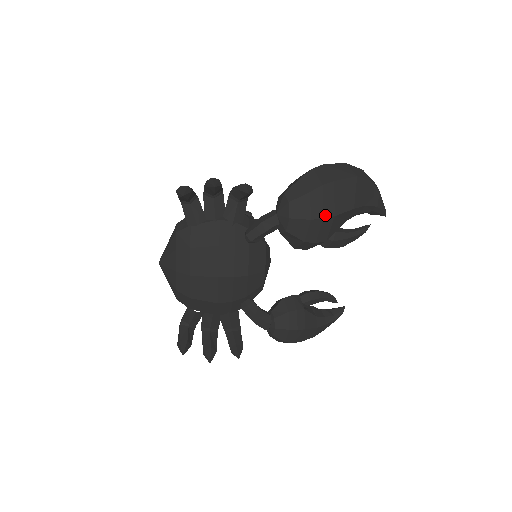
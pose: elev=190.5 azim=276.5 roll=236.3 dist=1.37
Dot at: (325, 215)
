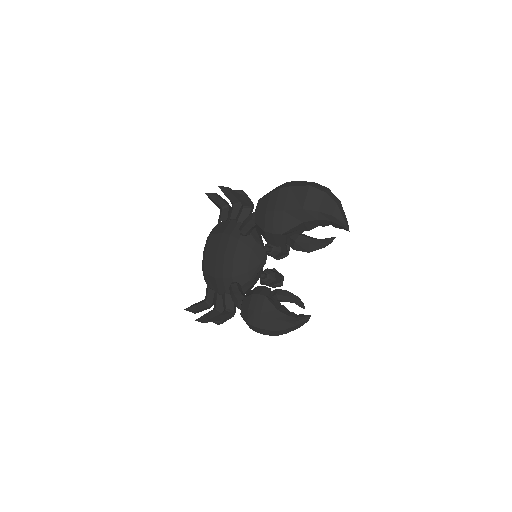
Dot at: (276, 209)
